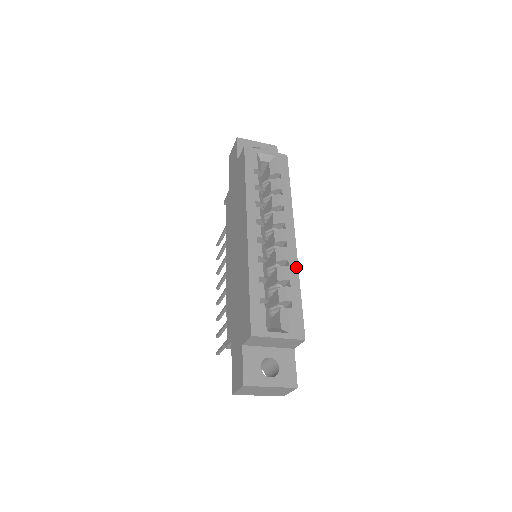
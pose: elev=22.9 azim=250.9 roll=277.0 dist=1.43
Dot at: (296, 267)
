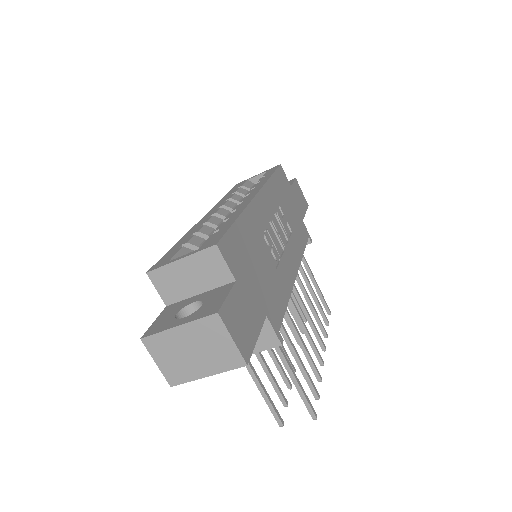
Dot at: (244, 207)
